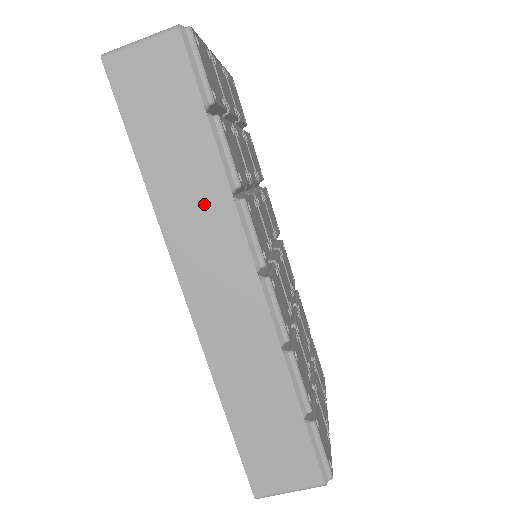
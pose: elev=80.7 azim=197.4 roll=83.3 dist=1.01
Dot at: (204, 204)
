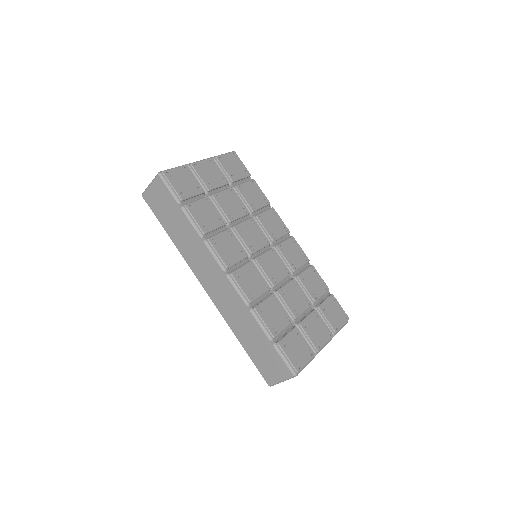
Dot at: (194, 246)
